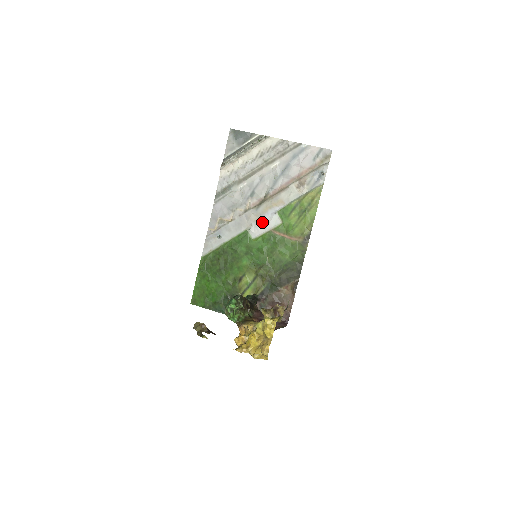
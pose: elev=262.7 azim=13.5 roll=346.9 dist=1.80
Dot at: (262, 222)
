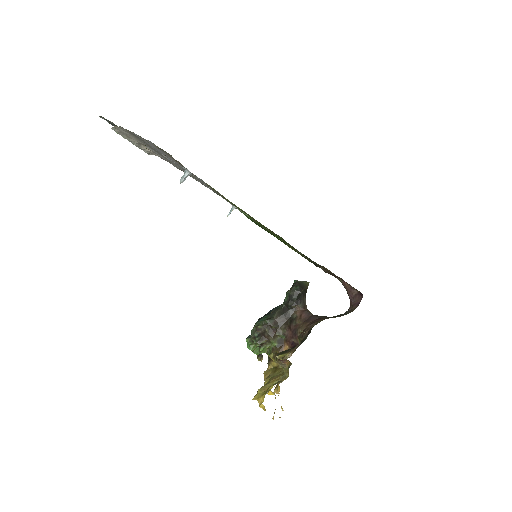
Dot at: occluded
